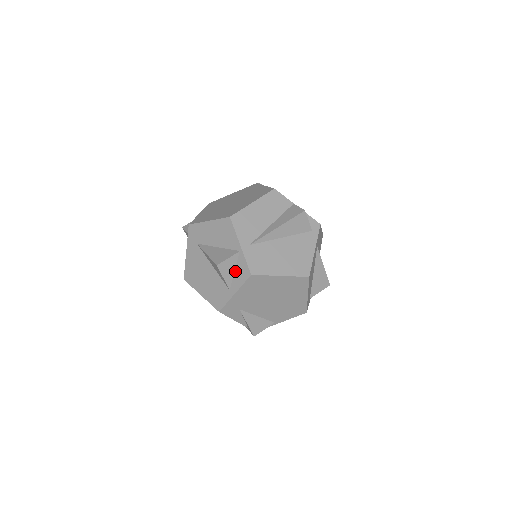
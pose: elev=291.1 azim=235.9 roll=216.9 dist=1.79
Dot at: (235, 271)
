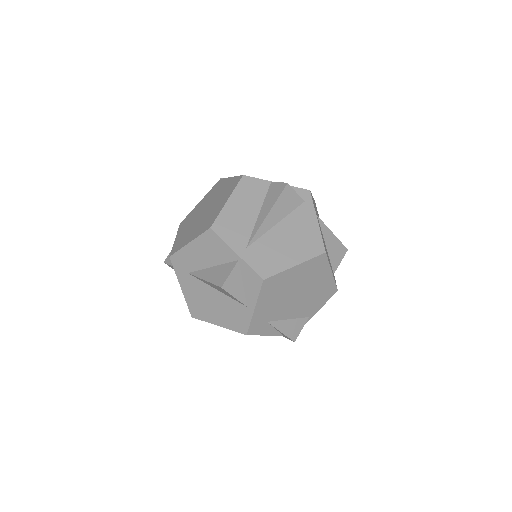
Dot at: (243, 284)
